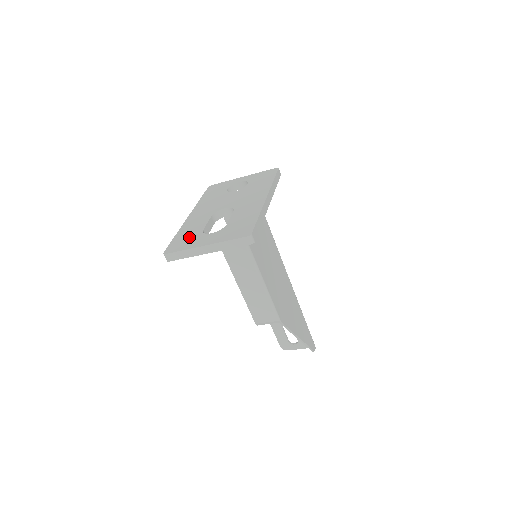
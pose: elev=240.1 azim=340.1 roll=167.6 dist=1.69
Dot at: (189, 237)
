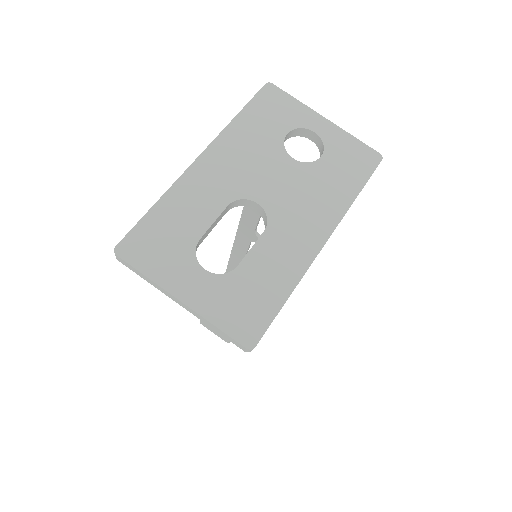
Dot at: (170, 241)
